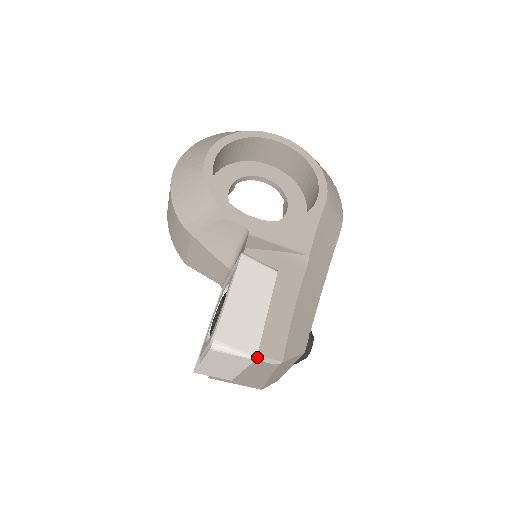
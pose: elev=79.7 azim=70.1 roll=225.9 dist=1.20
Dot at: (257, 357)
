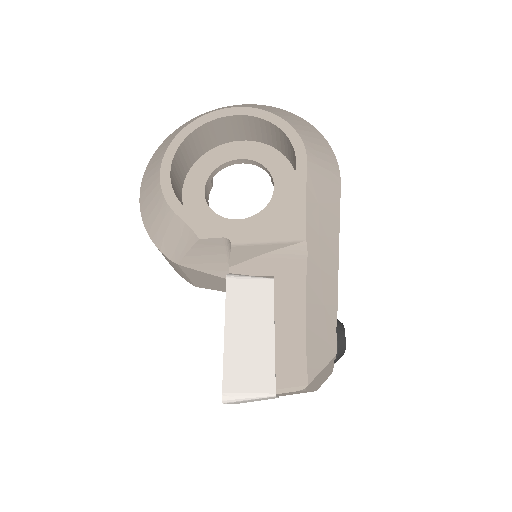
Dot at: (277, 391)
